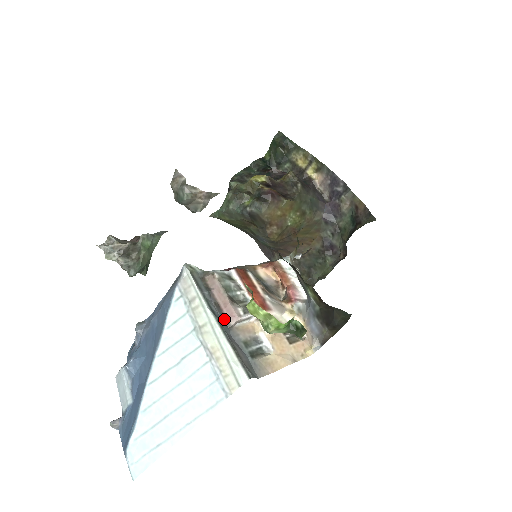
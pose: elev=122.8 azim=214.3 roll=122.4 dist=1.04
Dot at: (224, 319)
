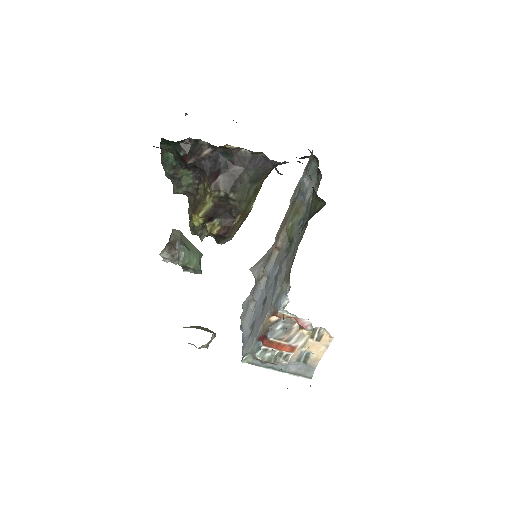
Dot at: (280, 364)
